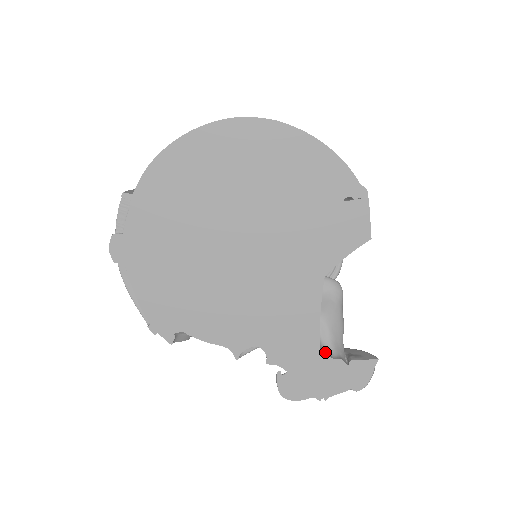
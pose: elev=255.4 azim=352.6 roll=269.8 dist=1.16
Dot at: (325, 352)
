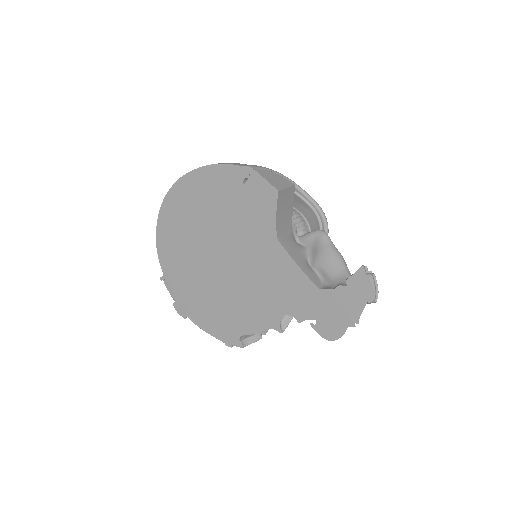
Dot at: (326, 288)
